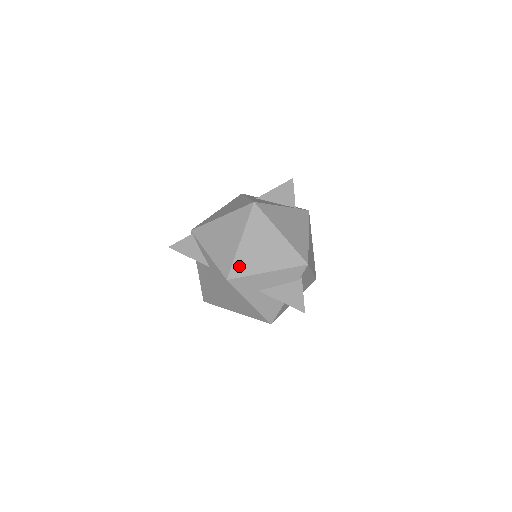
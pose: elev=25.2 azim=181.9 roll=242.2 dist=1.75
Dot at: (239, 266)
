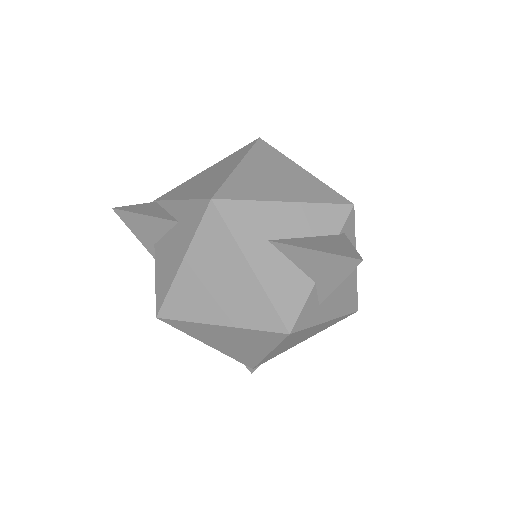
Dot at: (235, 188)
